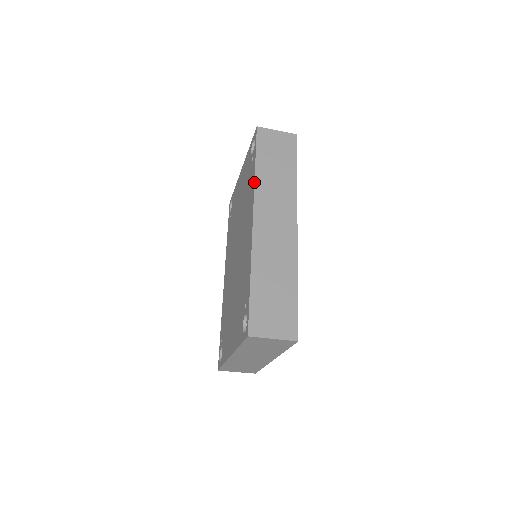
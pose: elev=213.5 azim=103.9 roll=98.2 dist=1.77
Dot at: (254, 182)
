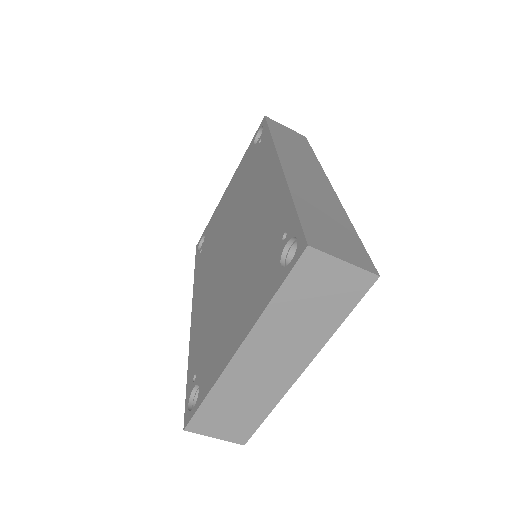
Dot at: (273, 141)
